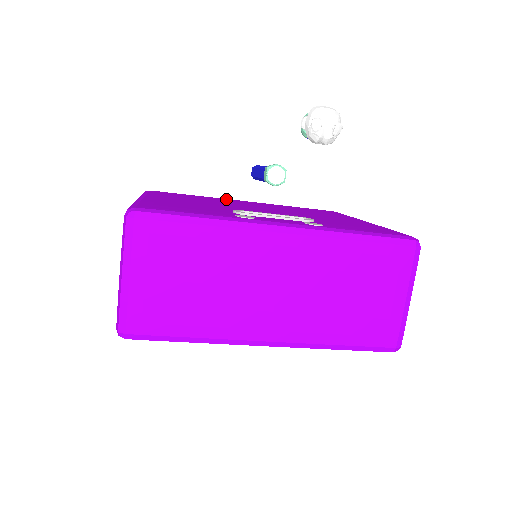
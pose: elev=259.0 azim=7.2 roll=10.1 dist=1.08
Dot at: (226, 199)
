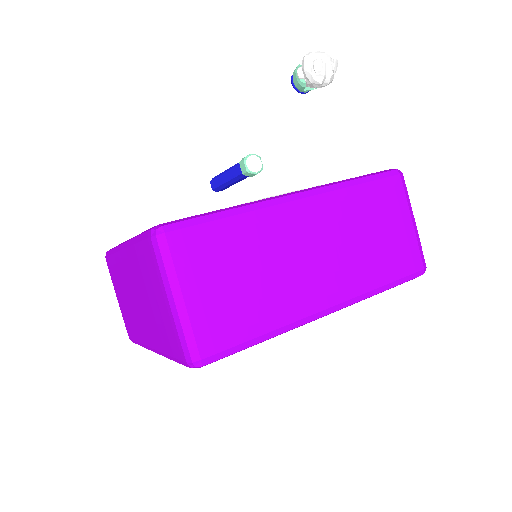
Dot at: occluded
